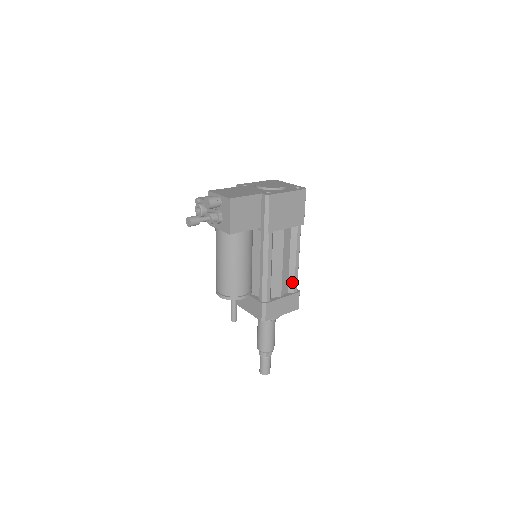
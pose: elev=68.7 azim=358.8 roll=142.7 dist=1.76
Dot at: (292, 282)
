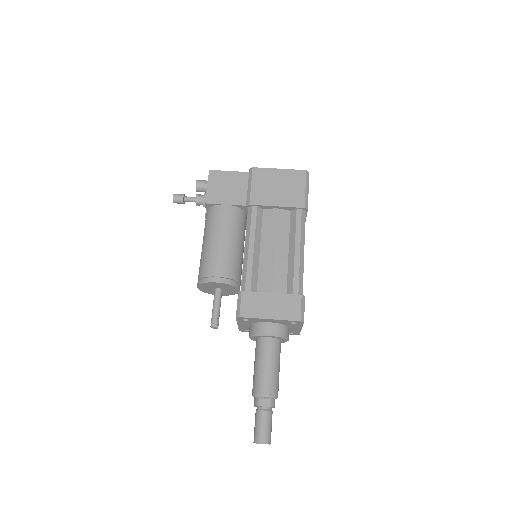
Dot at: (291, 280)
